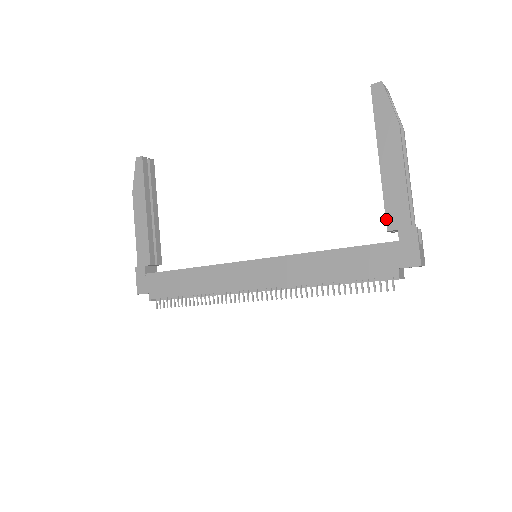
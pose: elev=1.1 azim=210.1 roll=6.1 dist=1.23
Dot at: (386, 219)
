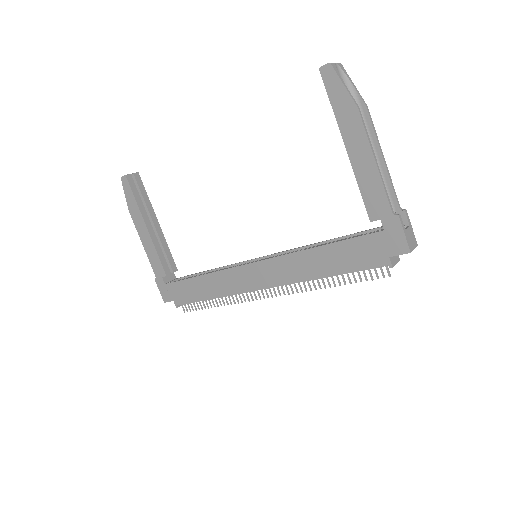
Dot at: (367, 210)
